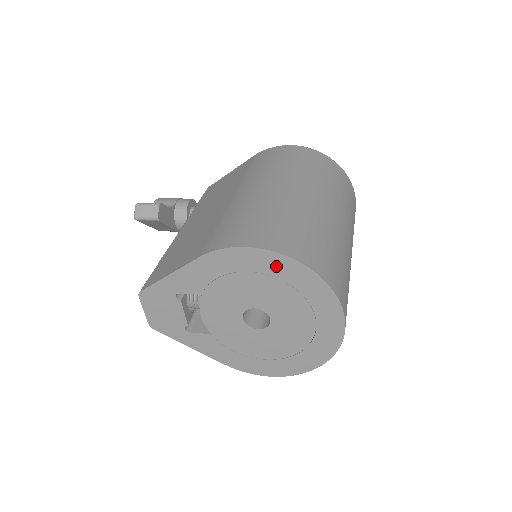
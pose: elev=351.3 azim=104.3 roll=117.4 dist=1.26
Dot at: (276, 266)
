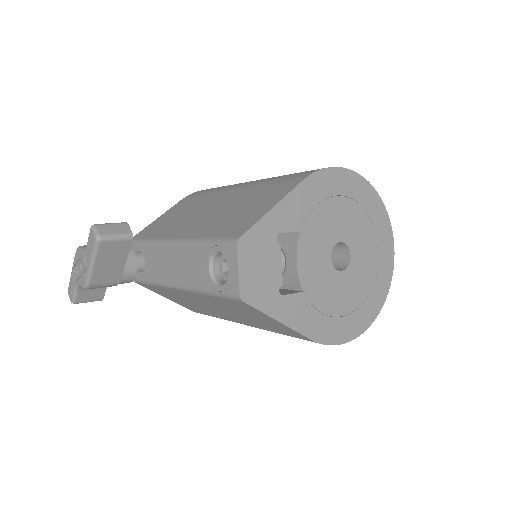
Dot at: (355, 187)
